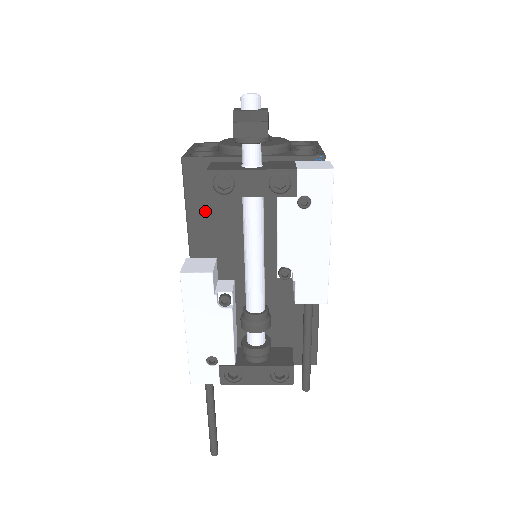
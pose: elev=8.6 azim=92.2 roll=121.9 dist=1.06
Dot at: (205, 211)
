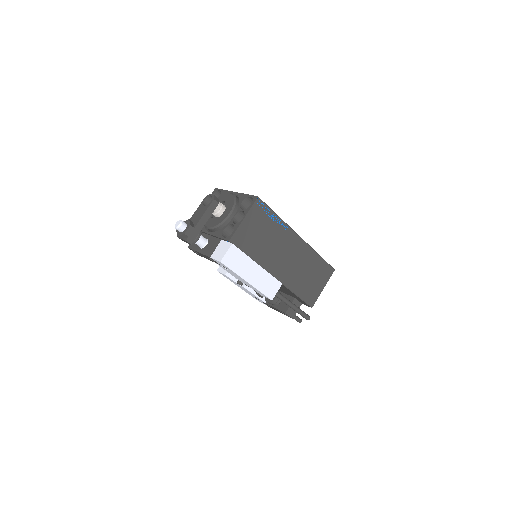
Dot at: occluded
